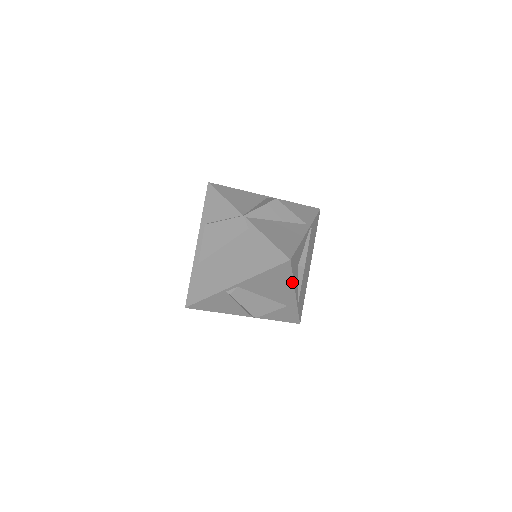
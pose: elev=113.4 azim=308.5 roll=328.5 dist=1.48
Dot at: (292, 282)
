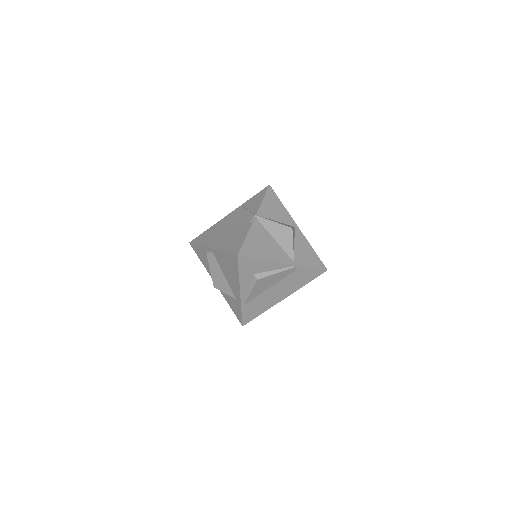
Dot at: (239, 278)
